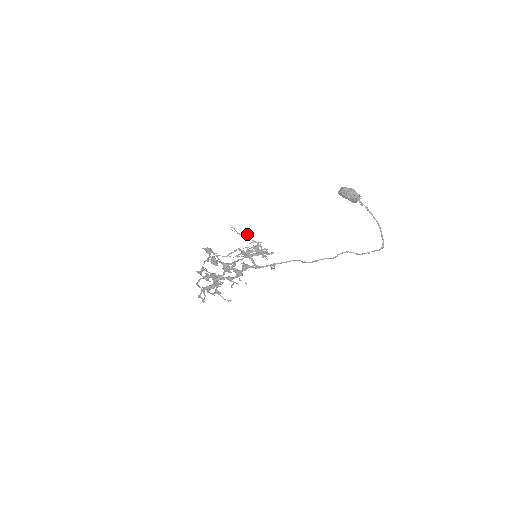
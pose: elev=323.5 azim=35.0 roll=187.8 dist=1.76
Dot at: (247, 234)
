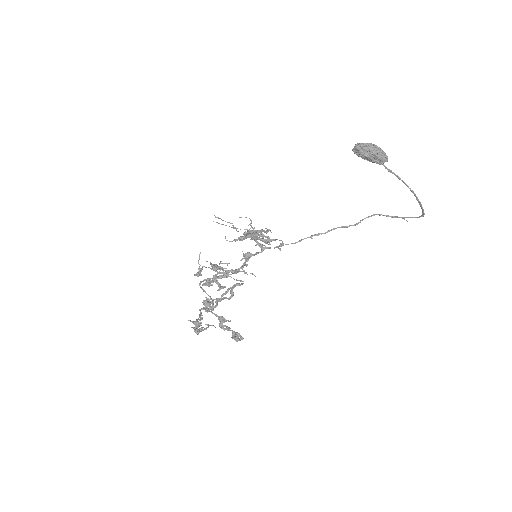
Dot at: (237, 231)
